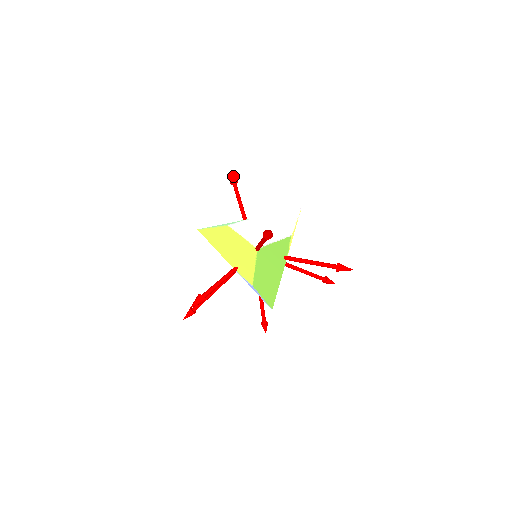
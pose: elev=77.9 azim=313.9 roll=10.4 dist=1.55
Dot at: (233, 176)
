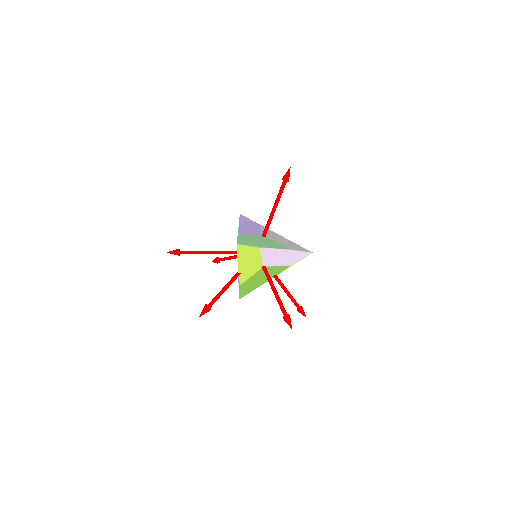
Dot at: occluded
